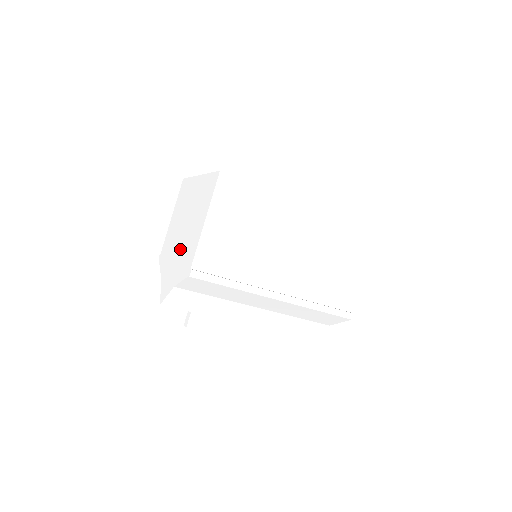
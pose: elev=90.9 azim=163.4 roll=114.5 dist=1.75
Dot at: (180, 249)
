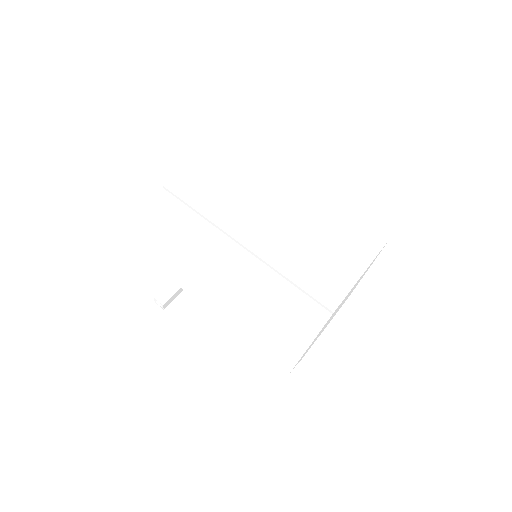
Dot at: occluded
